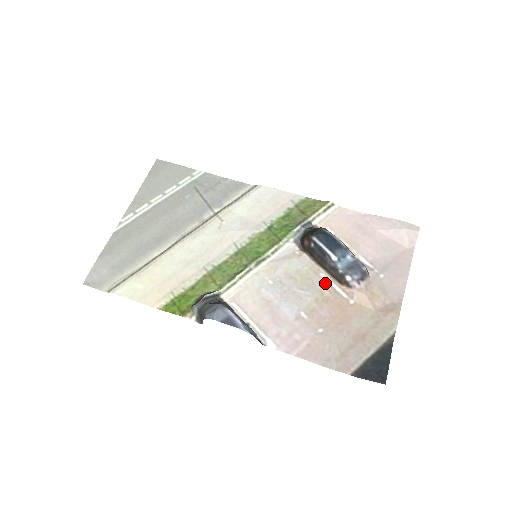
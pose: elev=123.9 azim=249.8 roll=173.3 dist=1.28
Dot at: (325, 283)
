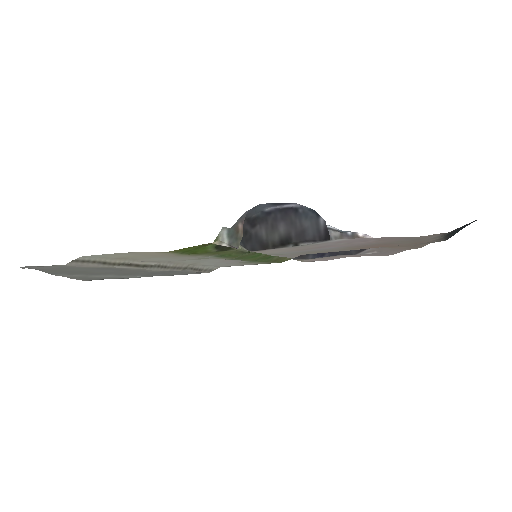
Dot at: occluded
